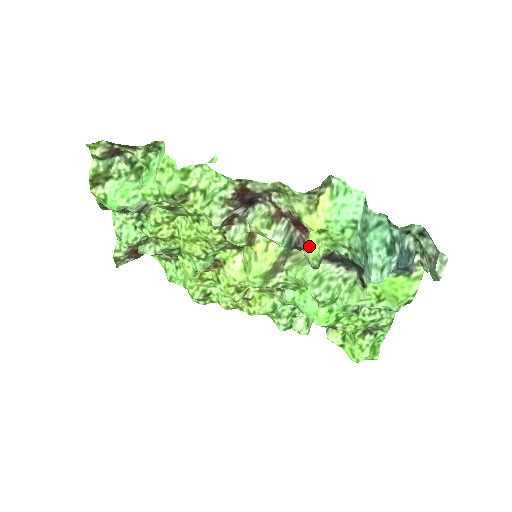
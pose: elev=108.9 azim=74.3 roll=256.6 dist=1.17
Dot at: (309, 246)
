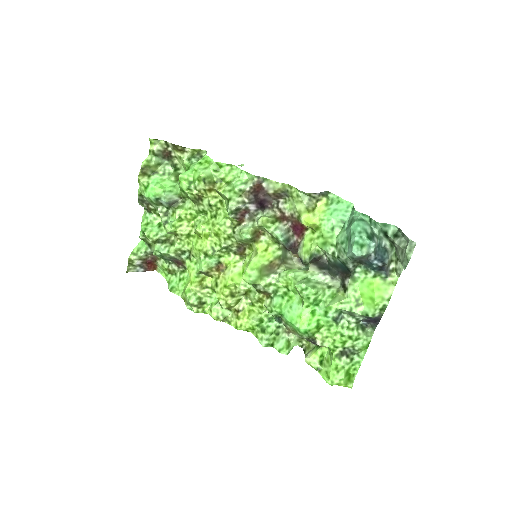
Dot at: (303, 244)
